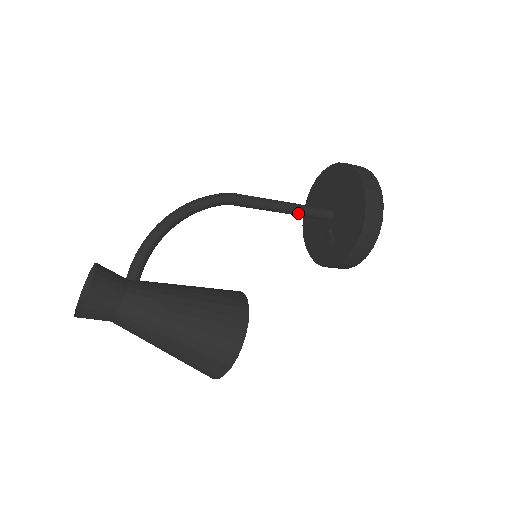
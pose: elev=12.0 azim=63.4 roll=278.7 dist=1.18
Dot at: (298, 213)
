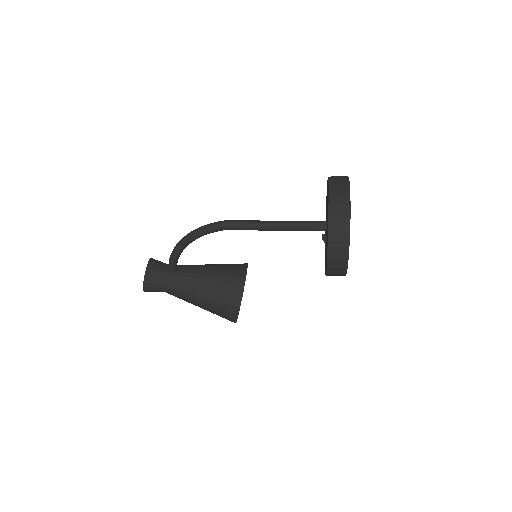
Dot at: (289, 230)
